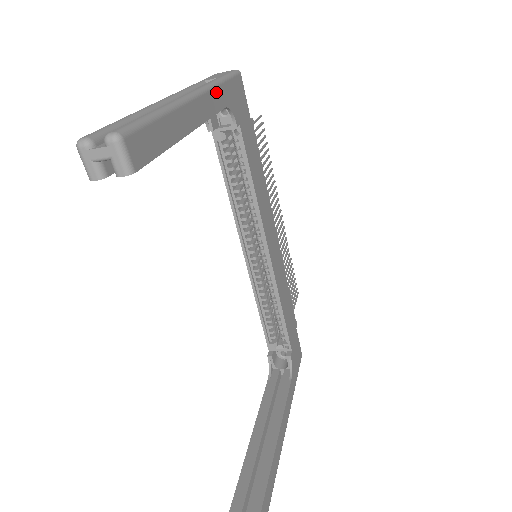
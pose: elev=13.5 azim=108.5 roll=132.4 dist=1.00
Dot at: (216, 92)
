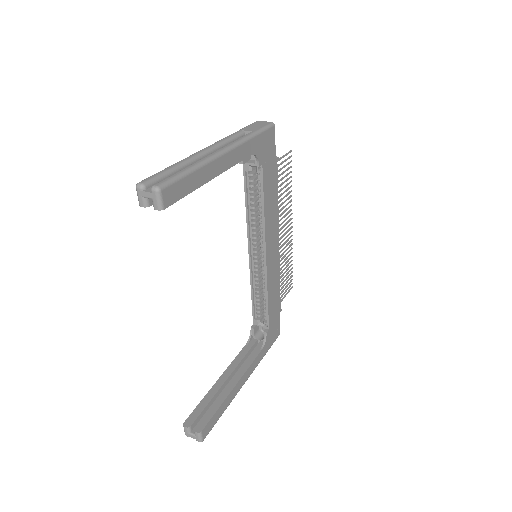
Dot at: (245, 146)
